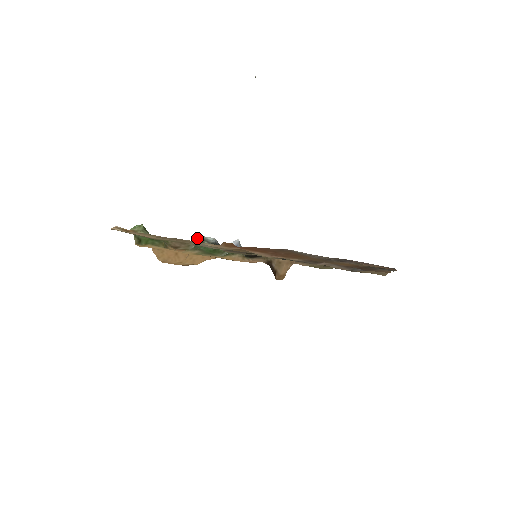
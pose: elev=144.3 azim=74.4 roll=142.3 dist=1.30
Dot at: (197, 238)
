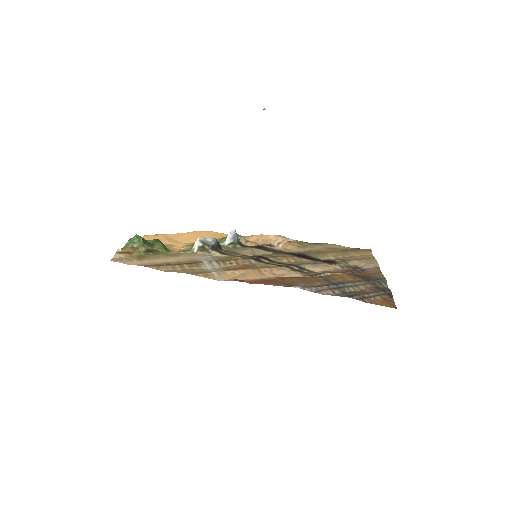
Dot at: (197, 242)
